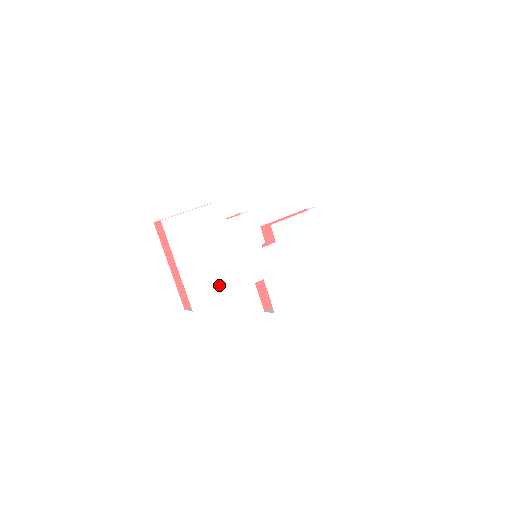
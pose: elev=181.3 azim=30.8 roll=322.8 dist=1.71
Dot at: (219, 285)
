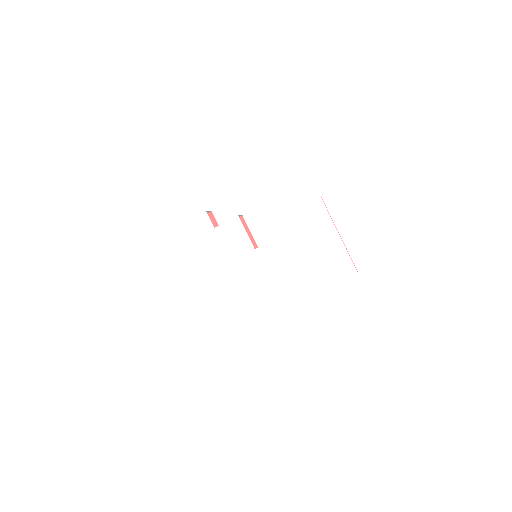
Dot at: (214, 287)
